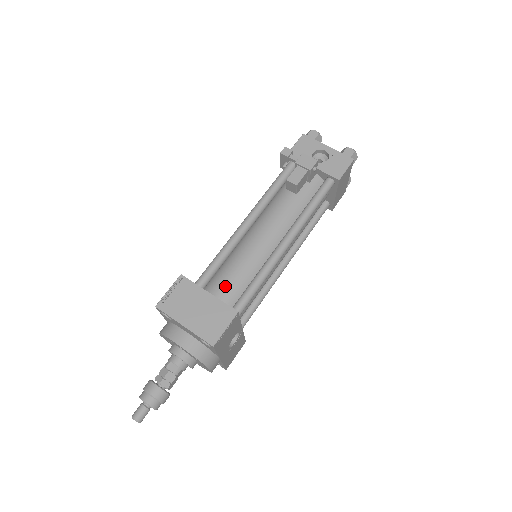
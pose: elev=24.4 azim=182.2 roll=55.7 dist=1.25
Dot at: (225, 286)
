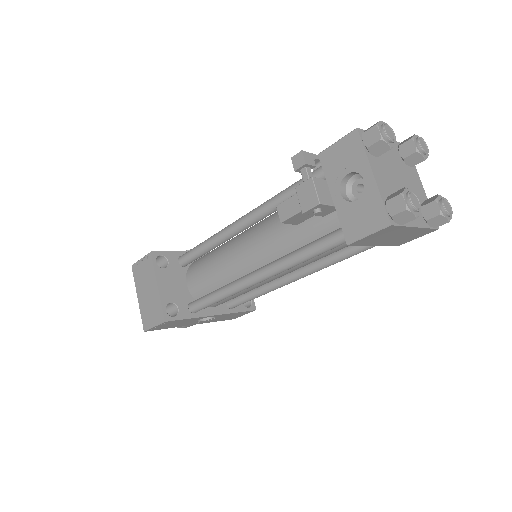
Dot at: (199, 276)
